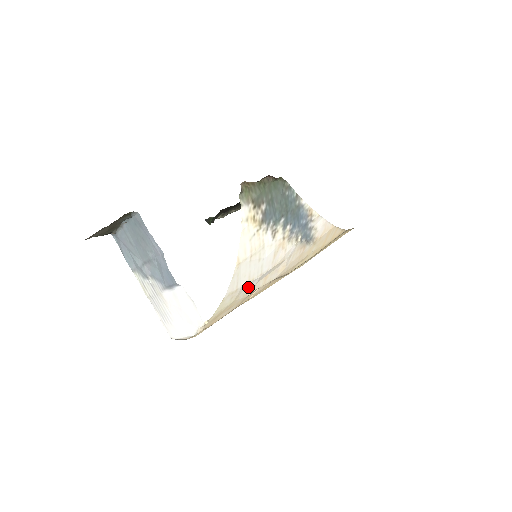
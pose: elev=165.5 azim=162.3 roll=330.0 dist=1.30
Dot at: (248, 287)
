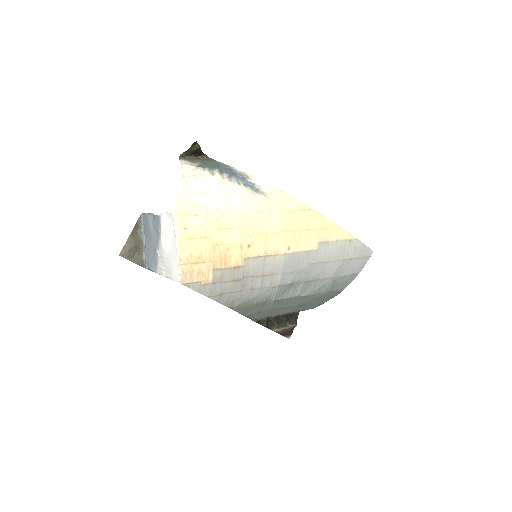
Dot at: (207, 204)
